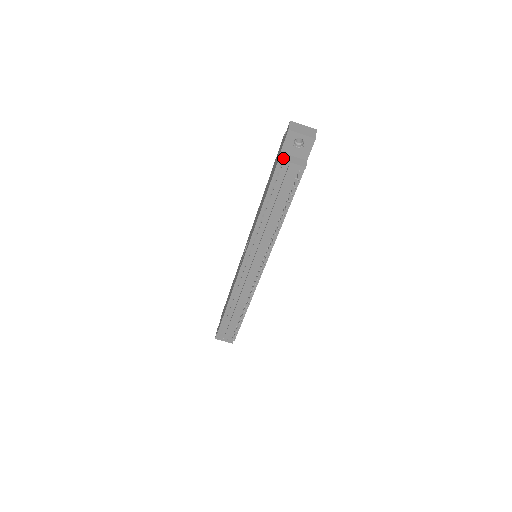
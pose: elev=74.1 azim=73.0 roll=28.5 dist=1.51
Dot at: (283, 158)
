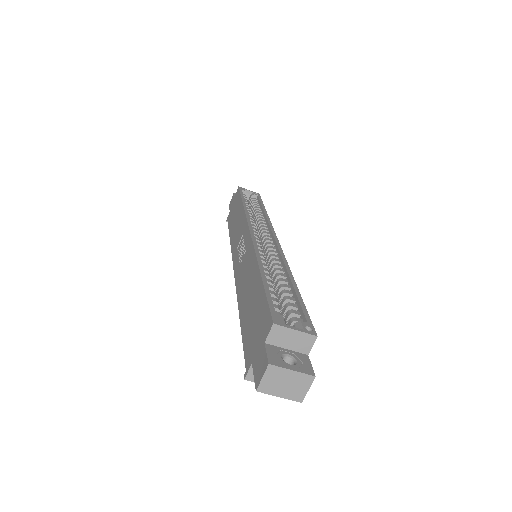
Dot at: (252, 377)
